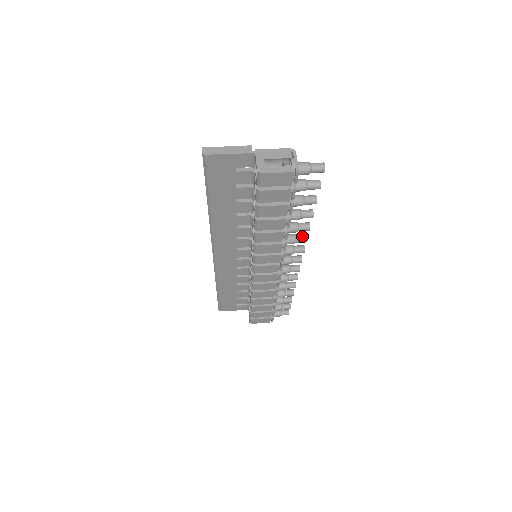
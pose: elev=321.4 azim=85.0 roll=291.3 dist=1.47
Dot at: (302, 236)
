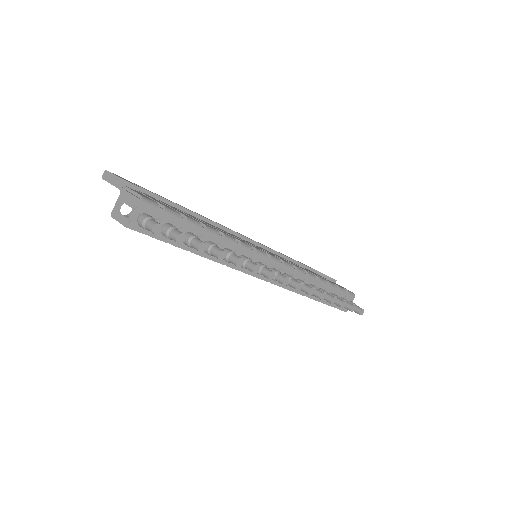
Dot at: (249, 266)
